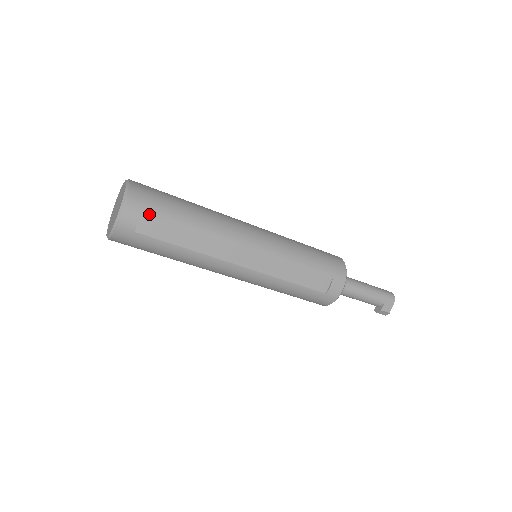
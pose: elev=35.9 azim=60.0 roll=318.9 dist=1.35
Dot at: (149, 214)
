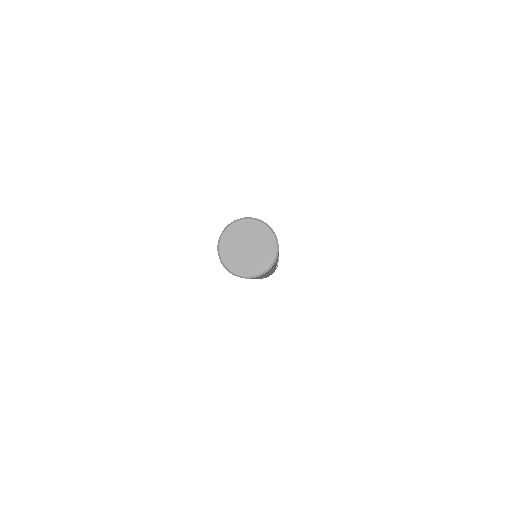
Dot at: occluded
